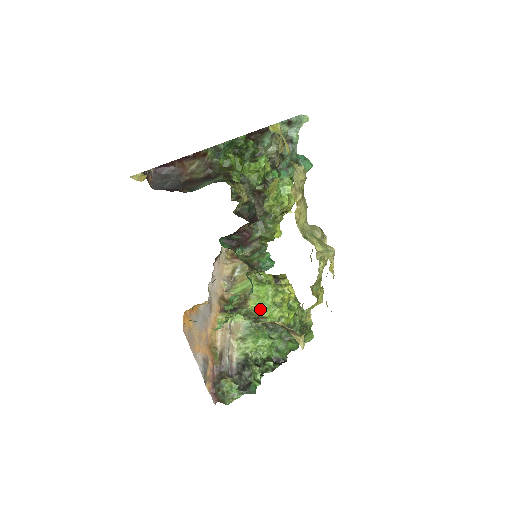
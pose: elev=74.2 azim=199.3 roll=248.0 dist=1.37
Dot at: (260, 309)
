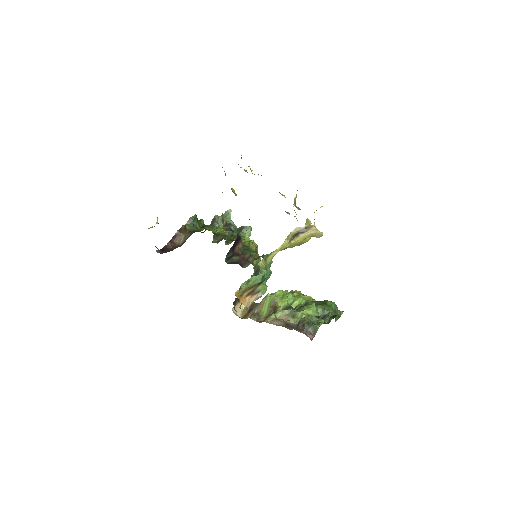
Dot at: (289, 305)
